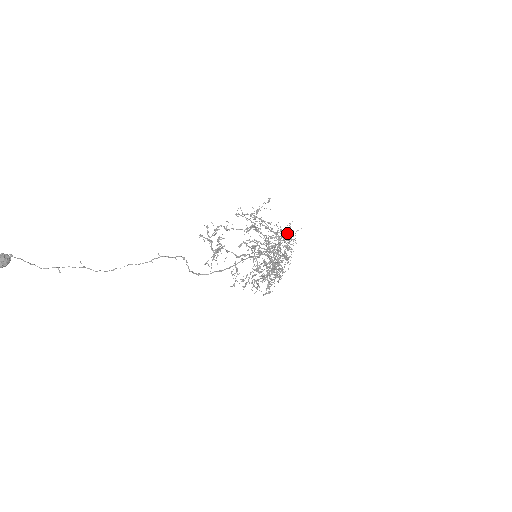
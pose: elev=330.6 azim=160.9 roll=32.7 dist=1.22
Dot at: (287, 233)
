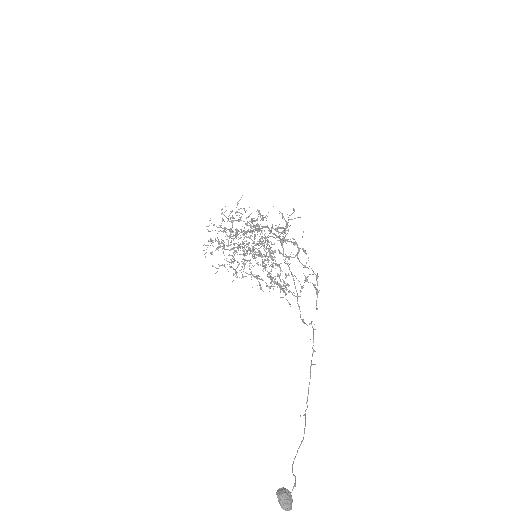
Dot at: occluded
